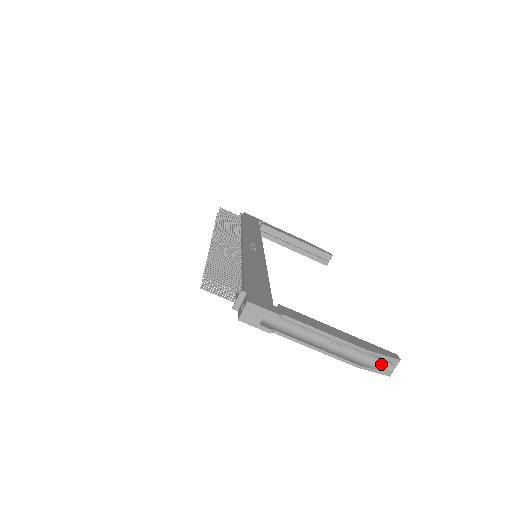
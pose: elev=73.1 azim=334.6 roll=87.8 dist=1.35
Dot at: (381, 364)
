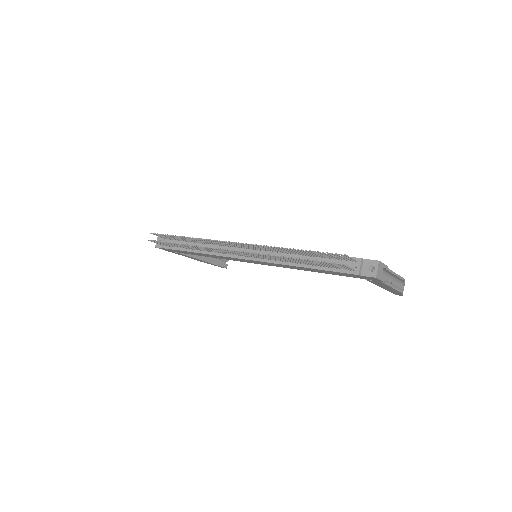
Dot at: (401, 289)
